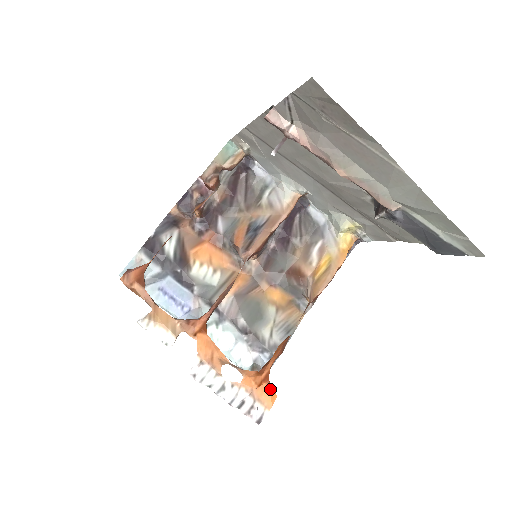
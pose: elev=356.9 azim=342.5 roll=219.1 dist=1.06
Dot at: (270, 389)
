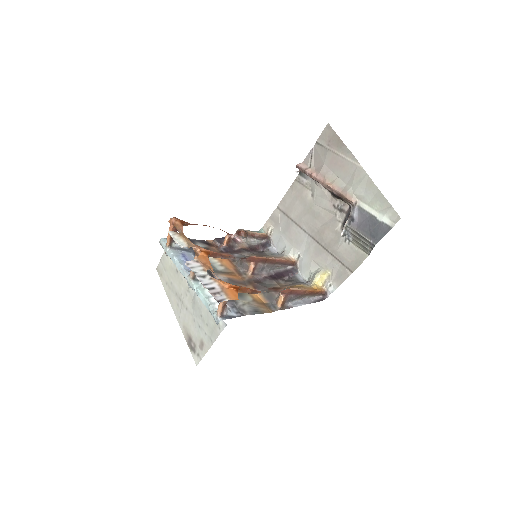
Dot at: (236, 293)
